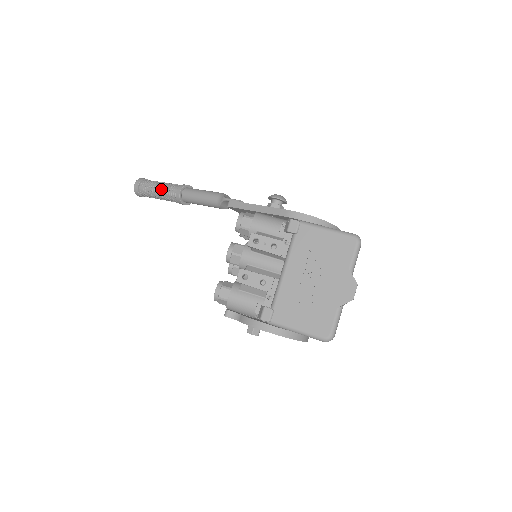
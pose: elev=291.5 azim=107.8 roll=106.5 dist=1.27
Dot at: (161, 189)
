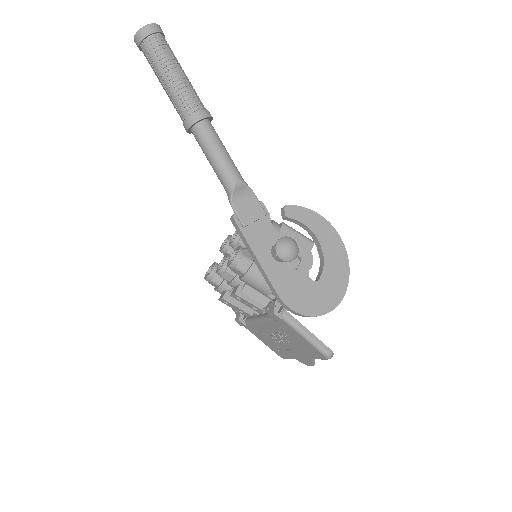
Dot at: (167, 92)
